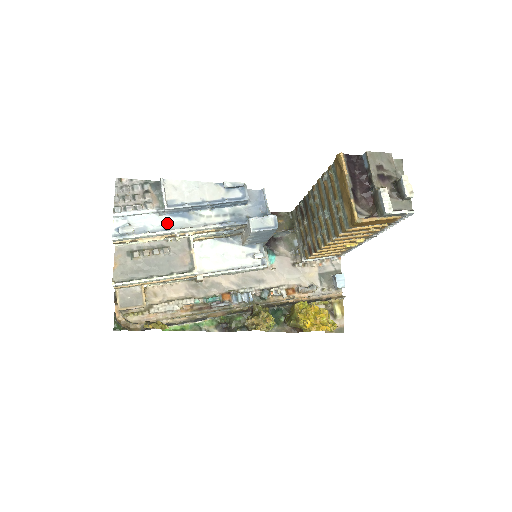
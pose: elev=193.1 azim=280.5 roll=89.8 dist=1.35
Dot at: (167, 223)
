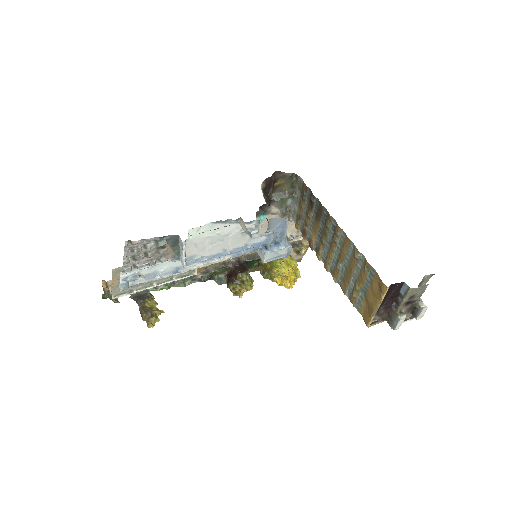
Dot at: (179, 264)
